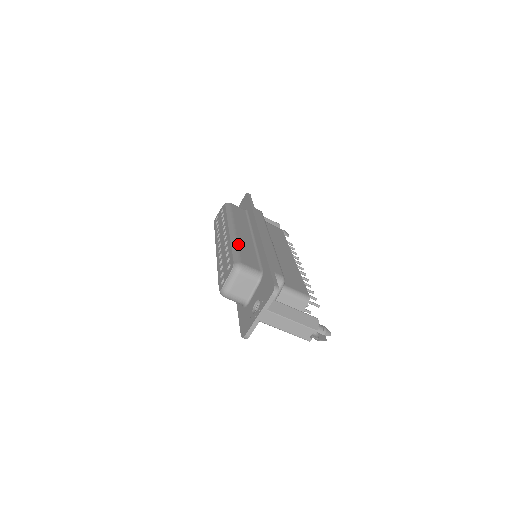
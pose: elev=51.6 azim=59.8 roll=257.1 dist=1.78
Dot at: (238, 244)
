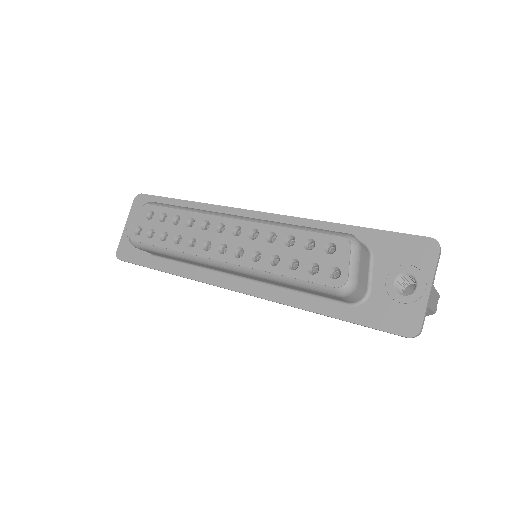
Dot at: (289, 224)
